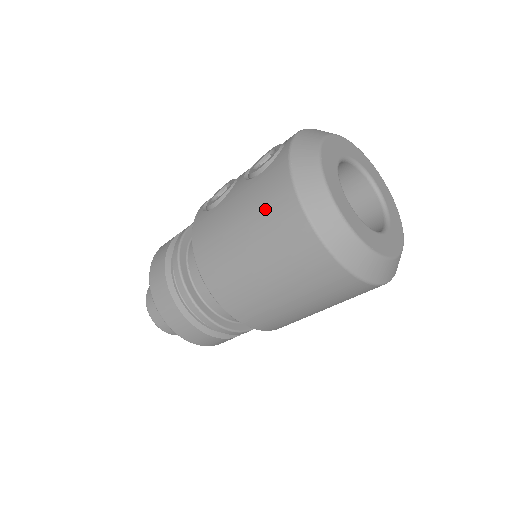
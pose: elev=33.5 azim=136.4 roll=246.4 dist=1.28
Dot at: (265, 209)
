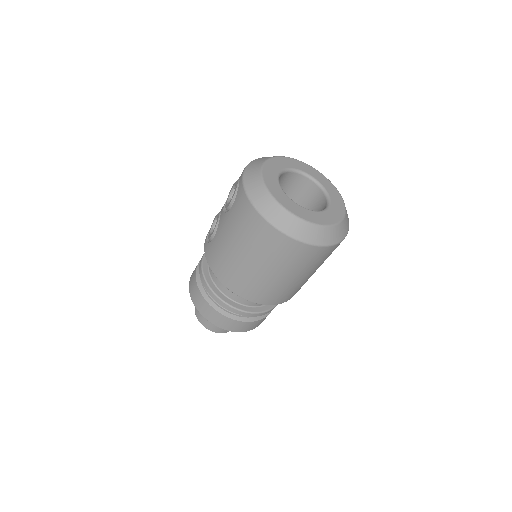
Dot at: (244, 228)
